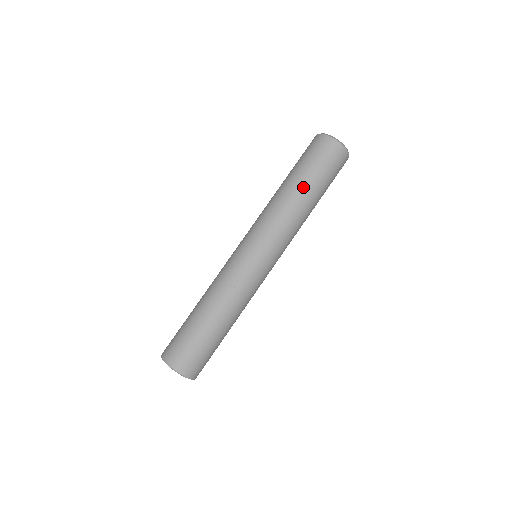
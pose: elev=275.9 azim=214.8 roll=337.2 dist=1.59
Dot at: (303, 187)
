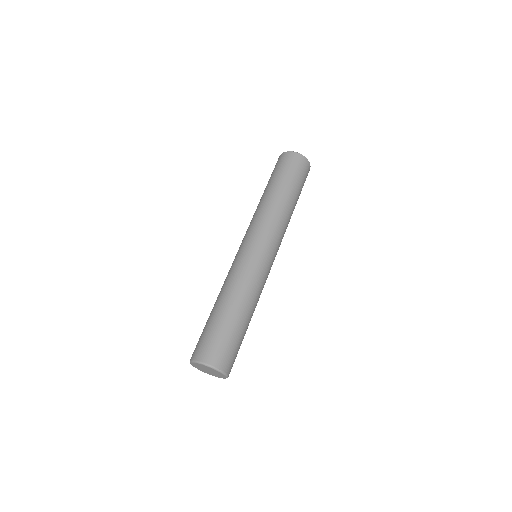
Dot at: (289, 194)
